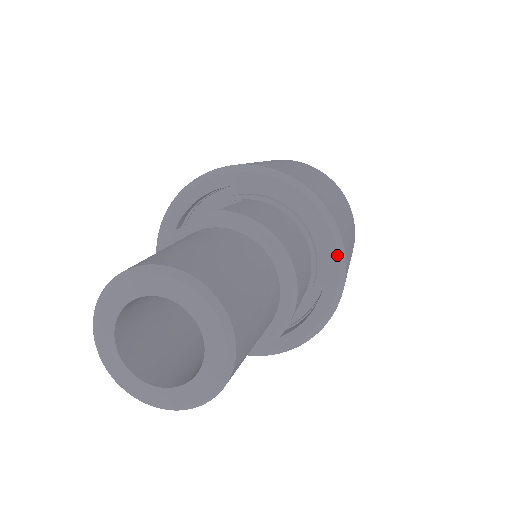
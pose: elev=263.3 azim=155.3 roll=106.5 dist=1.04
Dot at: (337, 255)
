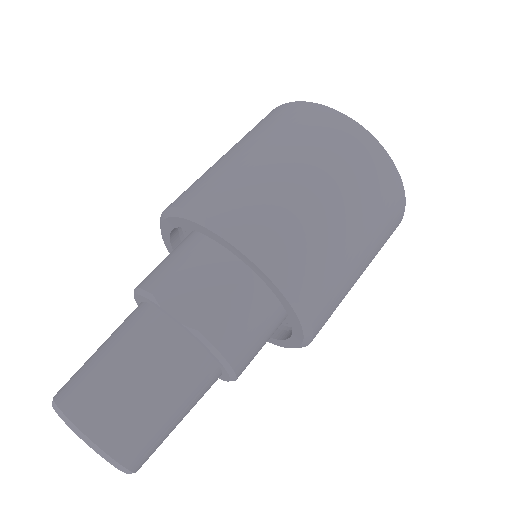
Dot at: (297, 346)
